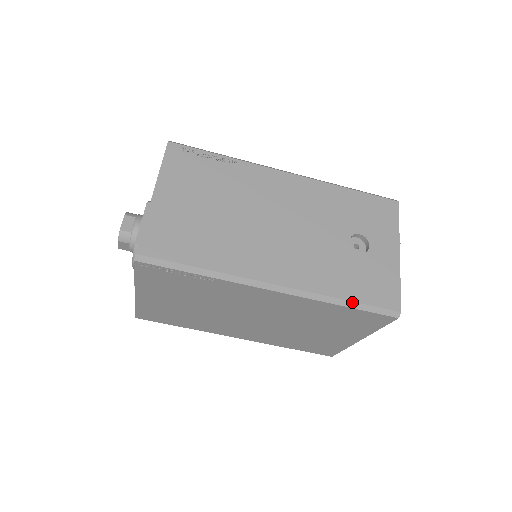
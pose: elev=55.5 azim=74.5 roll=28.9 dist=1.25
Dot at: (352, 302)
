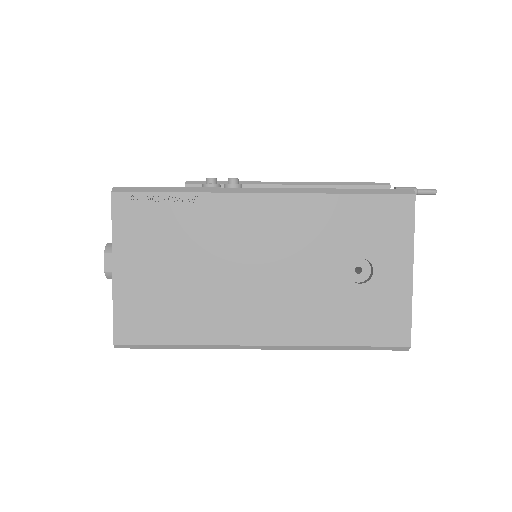
Dot at: (352, 347)
